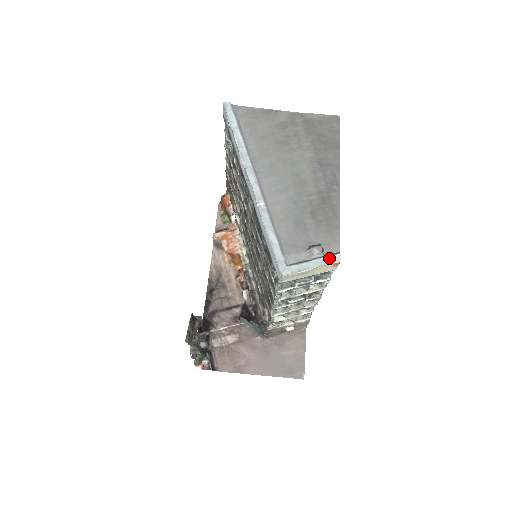
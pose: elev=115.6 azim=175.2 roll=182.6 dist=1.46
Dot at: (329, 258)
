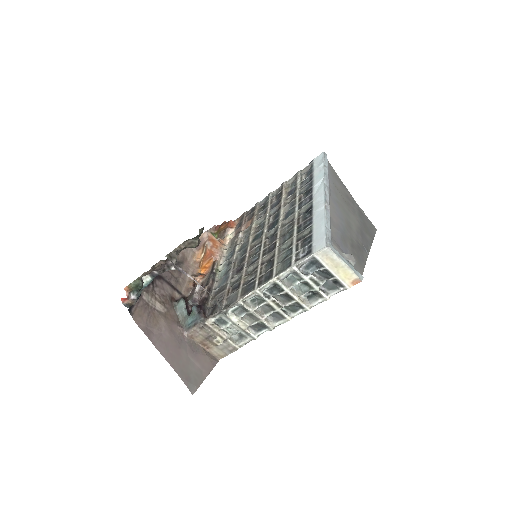
Dot at: (357, 271)
